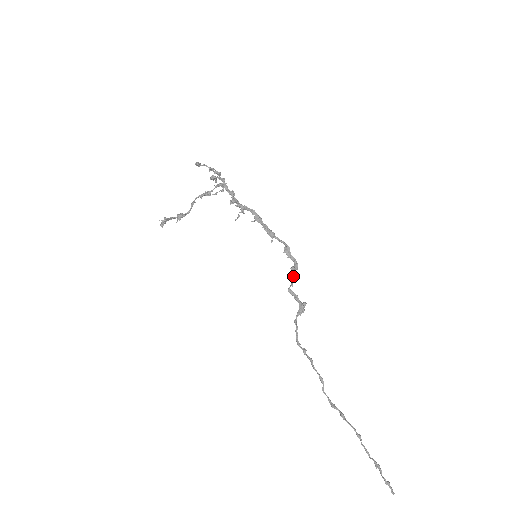
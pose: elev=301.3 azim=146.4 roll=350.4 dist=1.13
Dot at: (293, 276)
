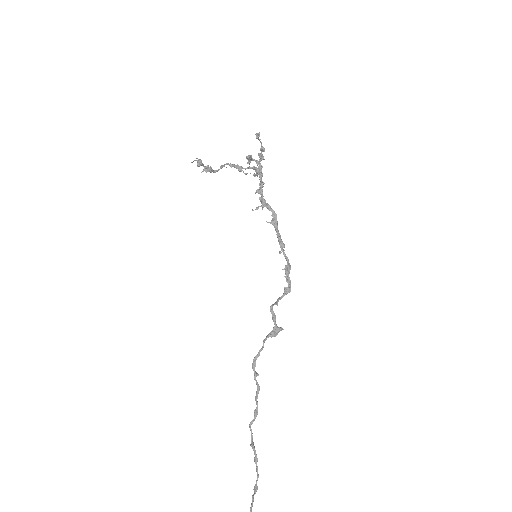
Dot at: (282, 296)
